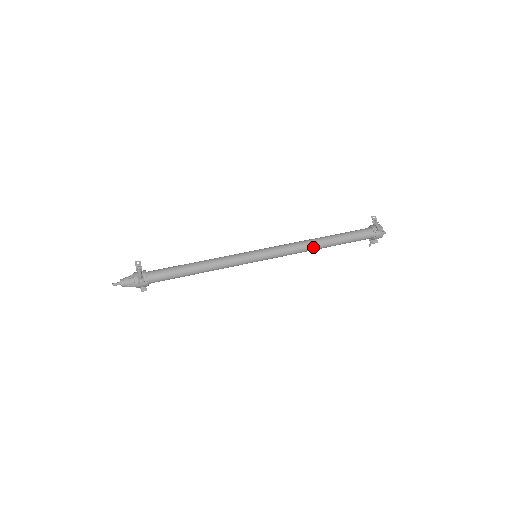
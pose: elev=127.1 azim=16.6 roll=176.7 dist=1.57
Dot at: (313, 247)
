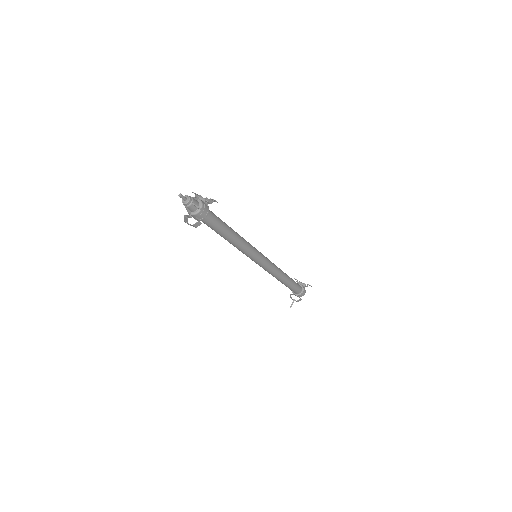
Dot at: (282, 273)
